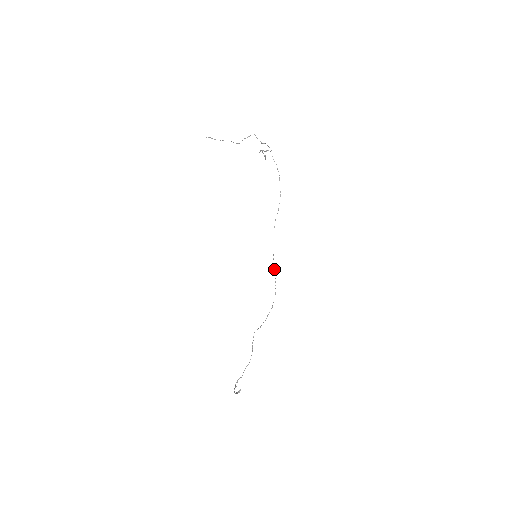
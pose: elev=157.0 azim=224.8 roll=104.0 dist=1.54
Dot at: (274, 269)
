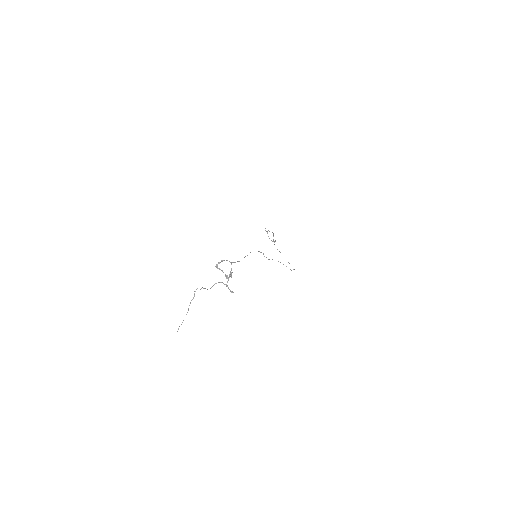
Dot at: occluded
